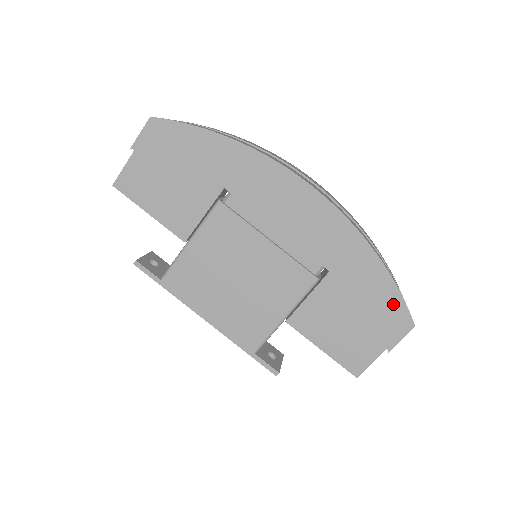
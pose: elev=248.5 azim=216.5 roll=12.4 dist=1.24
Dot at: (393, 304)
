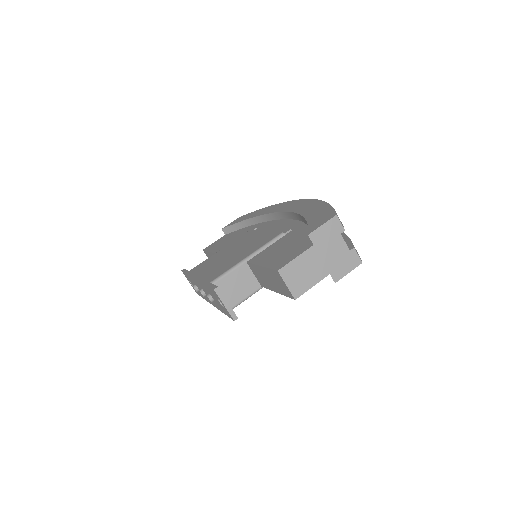
Dot at: (325, 213)
